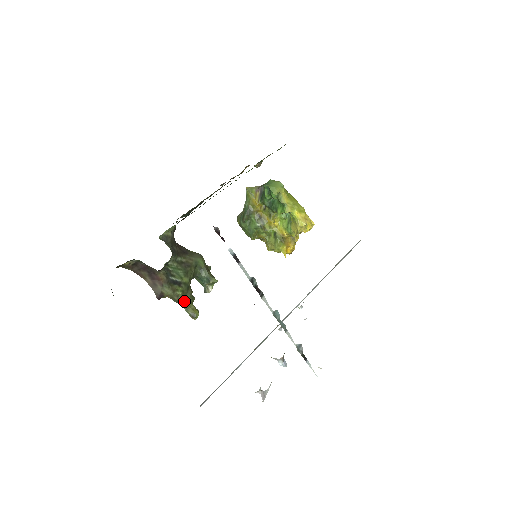
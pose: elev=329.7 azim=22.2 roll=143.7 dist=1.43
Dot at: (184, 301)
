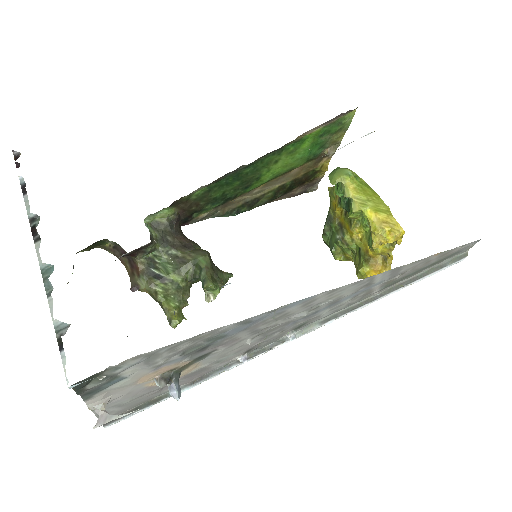
Dot at: (164, 301)
